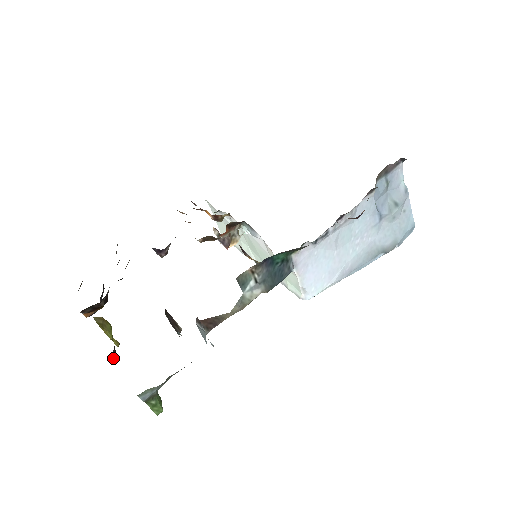
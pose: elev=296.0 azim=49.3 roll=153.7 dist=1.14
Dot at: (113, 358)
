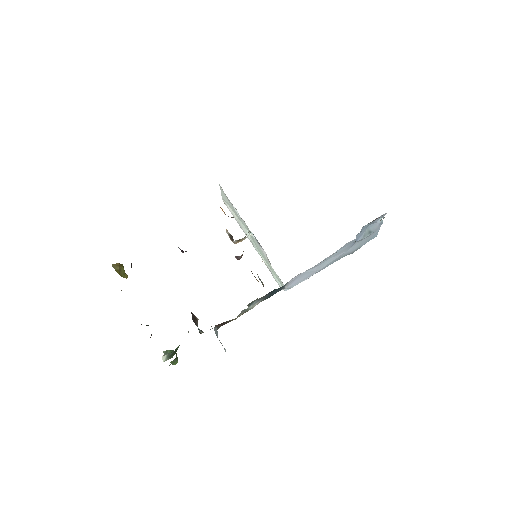
Dot at: occluded
